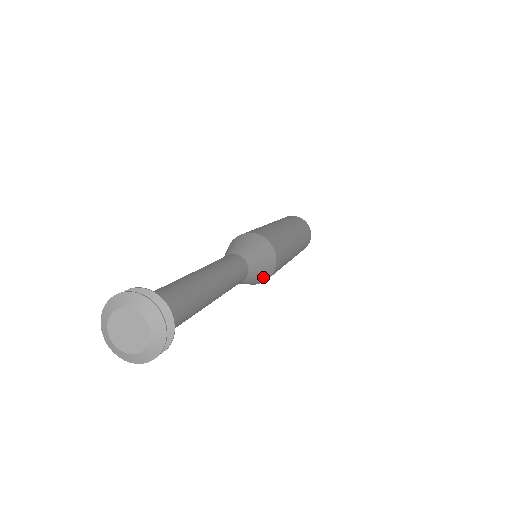
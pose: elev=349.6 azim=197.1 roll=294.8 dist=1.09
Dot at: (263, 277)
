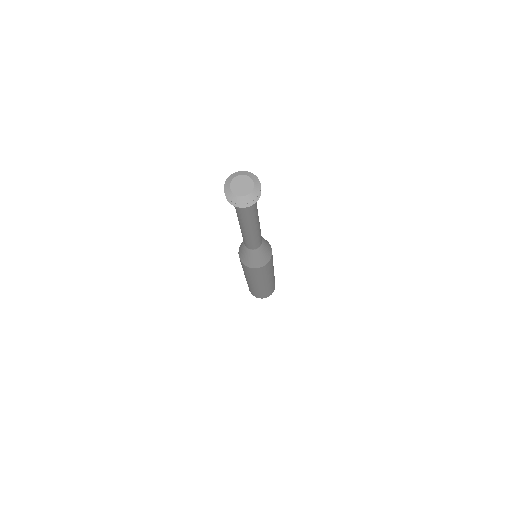
Dot at: (269, 249)
